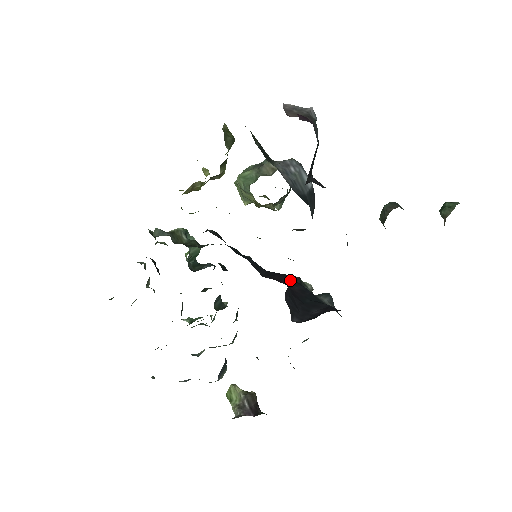
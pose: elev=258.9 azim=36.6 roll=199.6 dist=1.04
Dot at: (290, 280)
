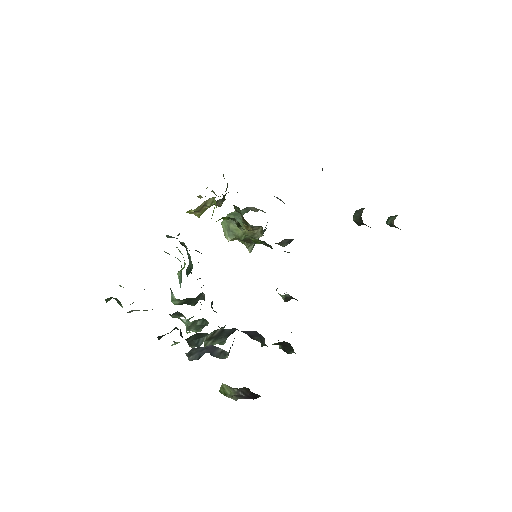
Dot at: occluded
